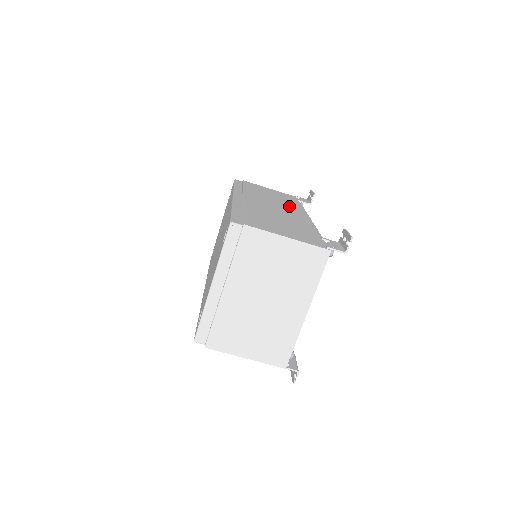
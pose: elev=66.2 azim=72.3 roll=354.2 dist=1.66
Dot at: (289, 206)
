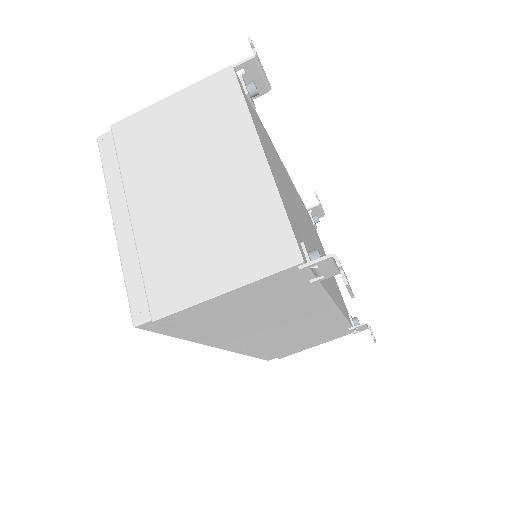
Dot at: occluded
